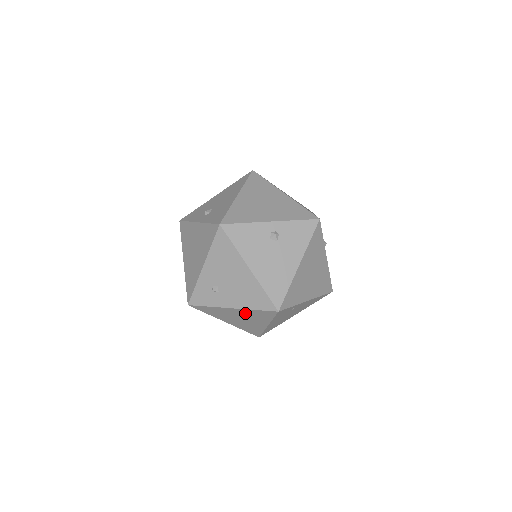
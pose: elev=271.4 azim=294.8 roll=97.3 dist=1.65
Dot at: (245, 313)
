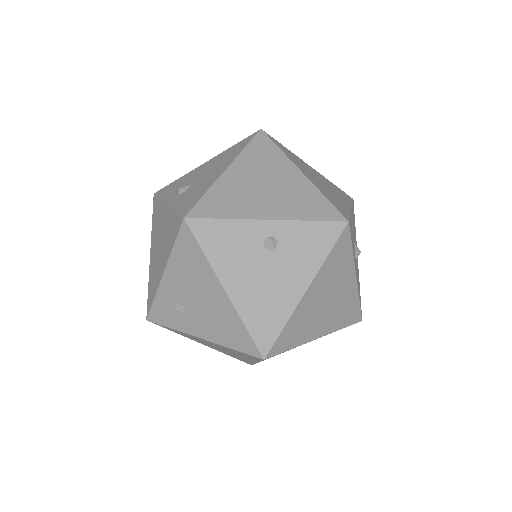
Dot at: (221, 346)
